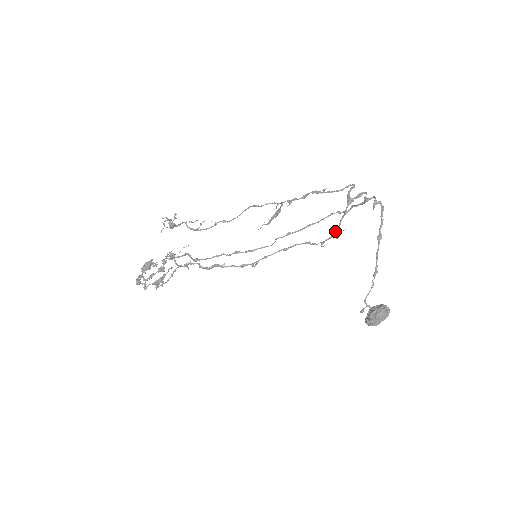
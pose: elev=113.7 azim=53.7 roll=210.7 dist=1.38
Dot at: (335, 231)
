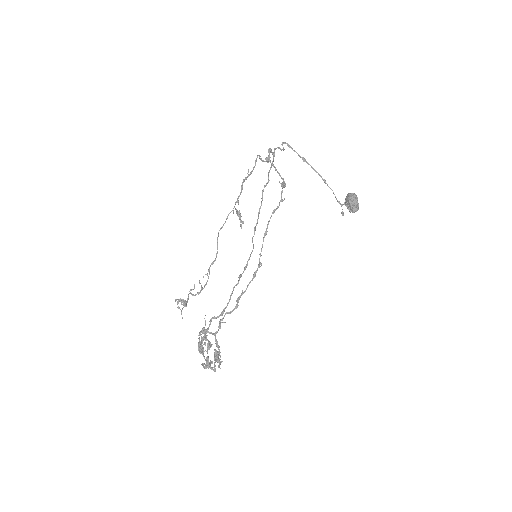
Dot at: occluded
